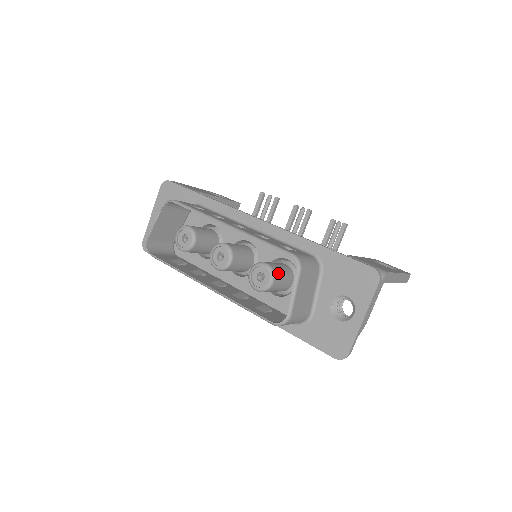
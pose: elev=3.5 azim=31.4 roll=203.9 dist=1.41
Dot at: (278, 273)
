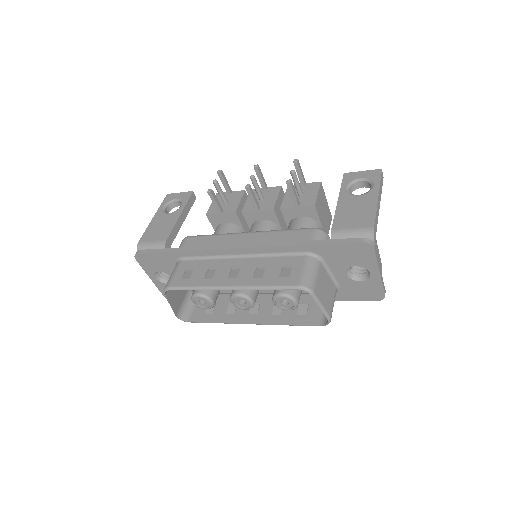
Dot at: (294, 290)
